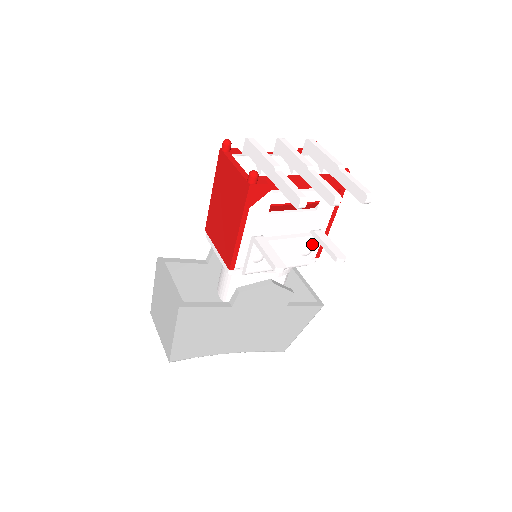
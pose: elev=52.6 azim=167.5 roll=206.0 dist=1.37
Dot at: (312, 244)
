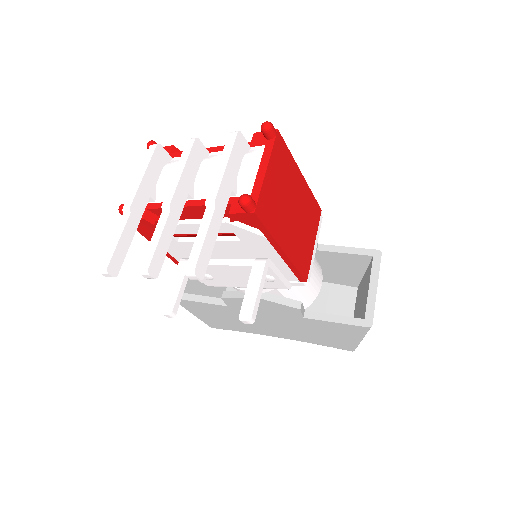
Dot at: (267, 272)
